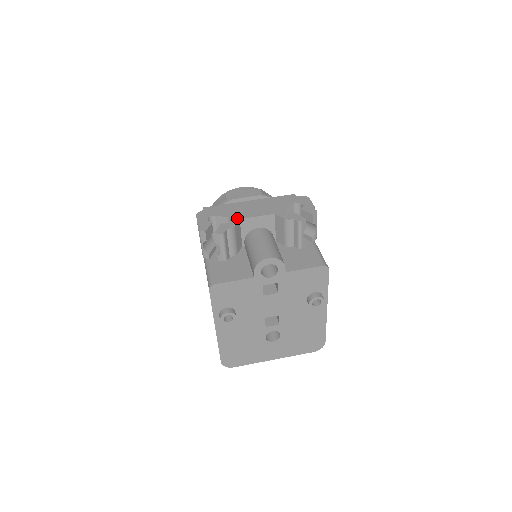
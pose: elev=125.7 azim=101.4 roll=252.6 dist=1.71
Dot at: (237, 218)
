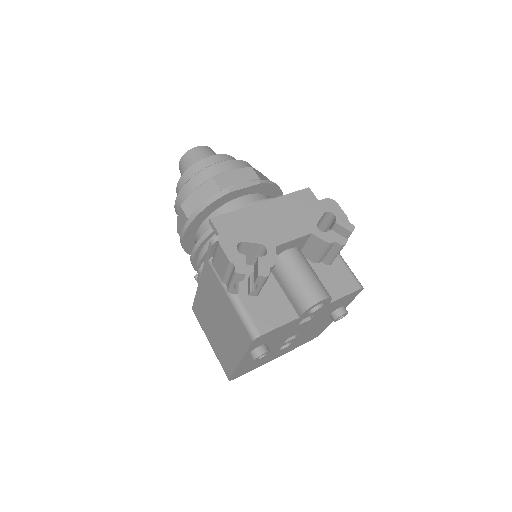
Dot at: (273, 245)
